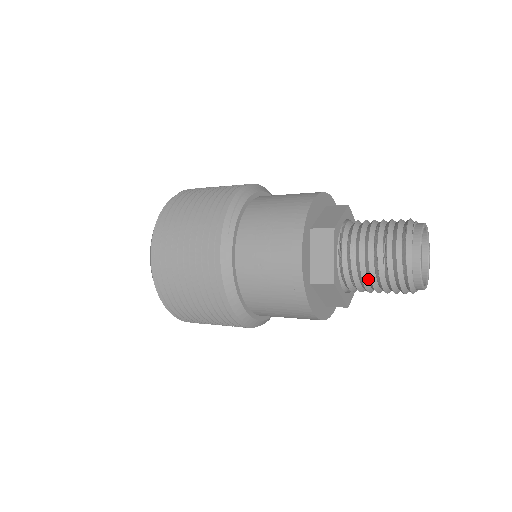
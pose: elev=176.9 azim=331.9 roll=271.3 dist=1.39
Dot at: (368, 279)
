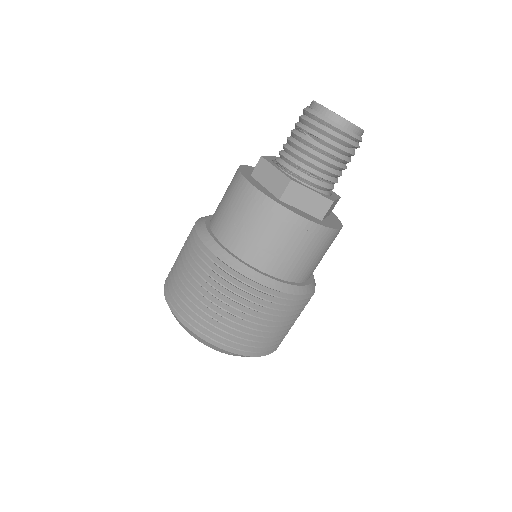
Dot at: (314, 159)
